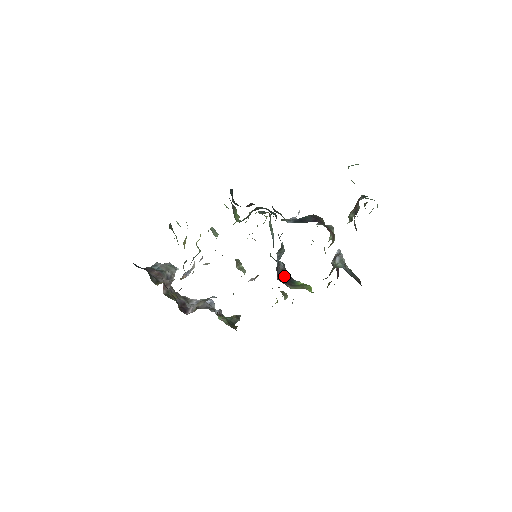
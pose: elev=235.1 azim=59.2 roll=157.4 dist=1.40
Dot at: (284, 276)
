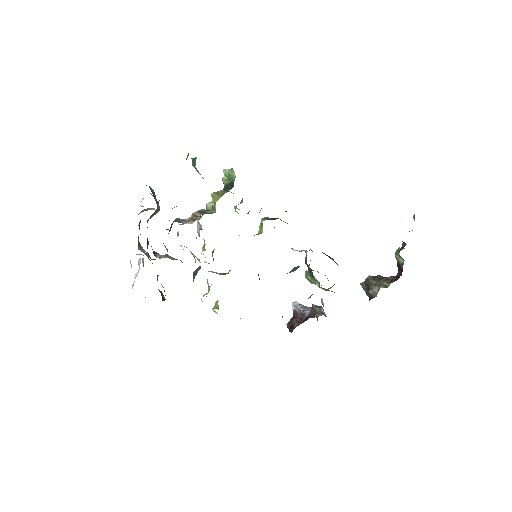
Dot at: occluded
